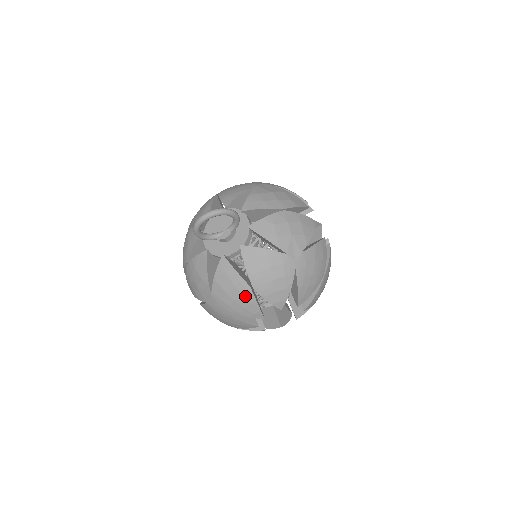
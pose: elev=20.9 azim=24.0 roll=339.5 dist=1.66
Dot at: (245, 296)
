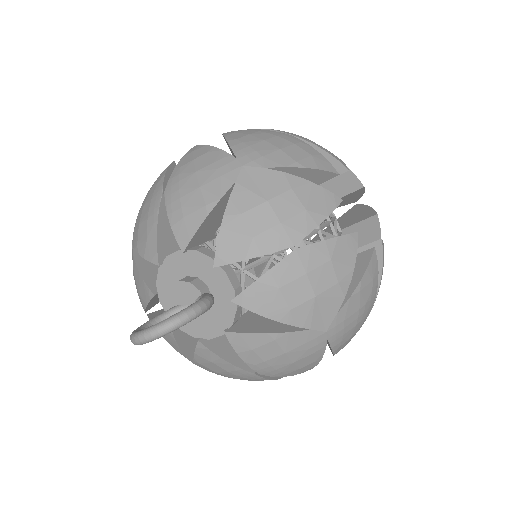
Dot at: (249, 378)
